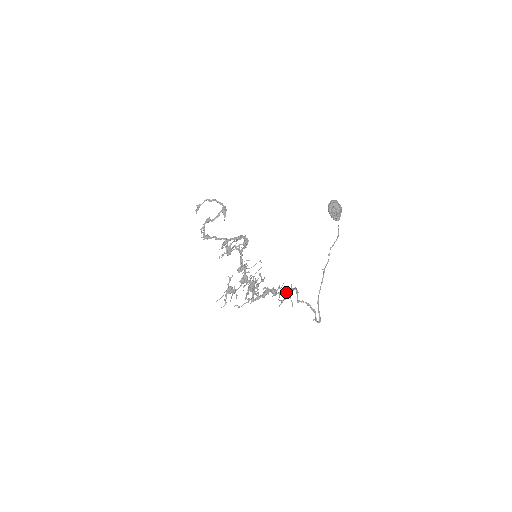
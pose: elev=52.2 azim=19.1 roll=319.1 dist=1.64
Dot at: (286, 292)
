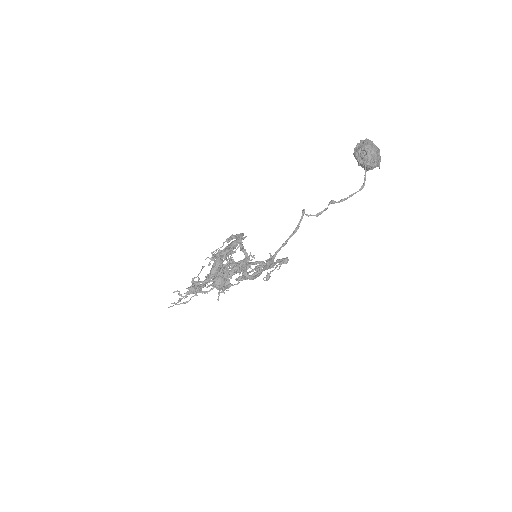
Dot at: (230, 244)
